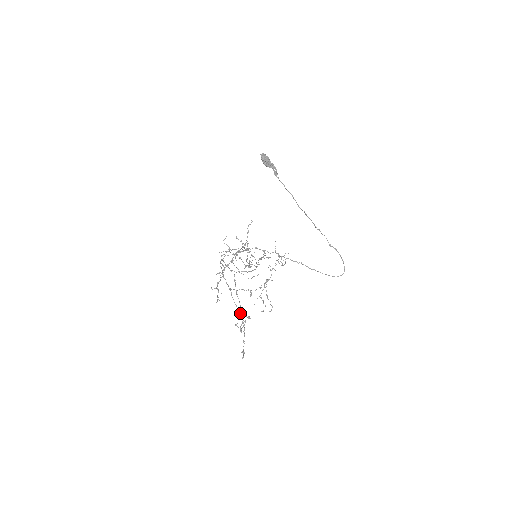
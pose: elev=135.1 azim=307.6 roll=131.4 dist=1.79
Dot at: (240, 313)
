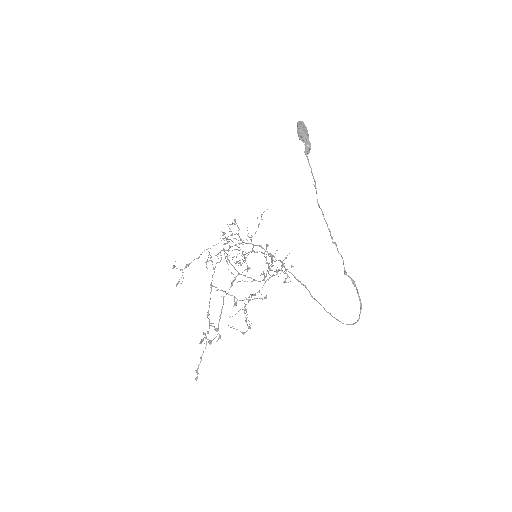
Dot at: (209, 319)
